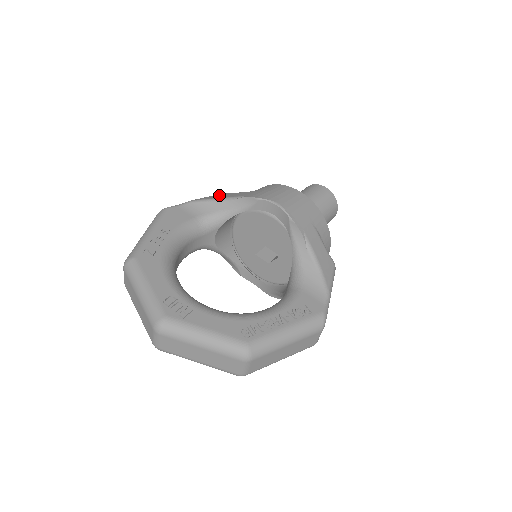
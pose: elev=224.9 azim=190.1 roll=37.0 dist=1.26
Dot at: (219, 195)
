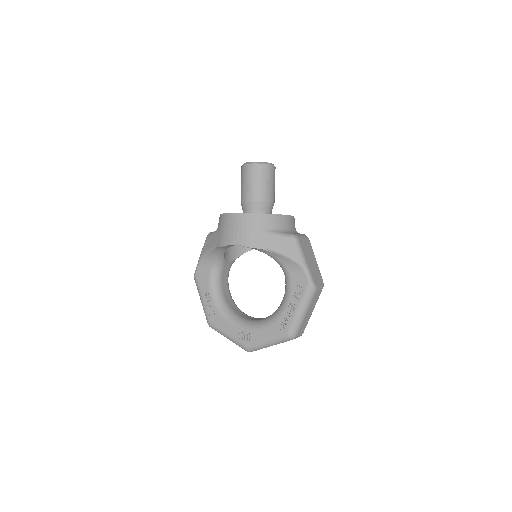
Dot at: (207, 243)
